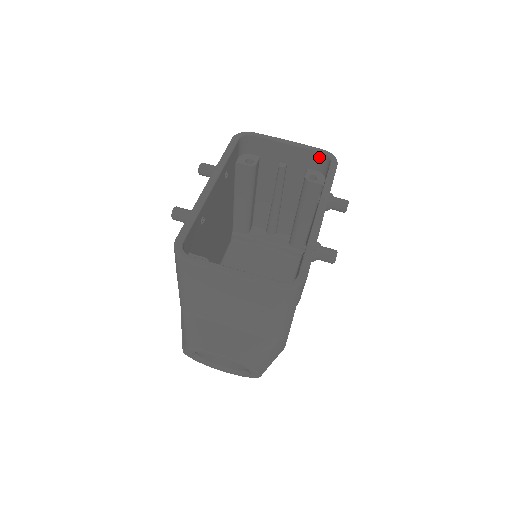
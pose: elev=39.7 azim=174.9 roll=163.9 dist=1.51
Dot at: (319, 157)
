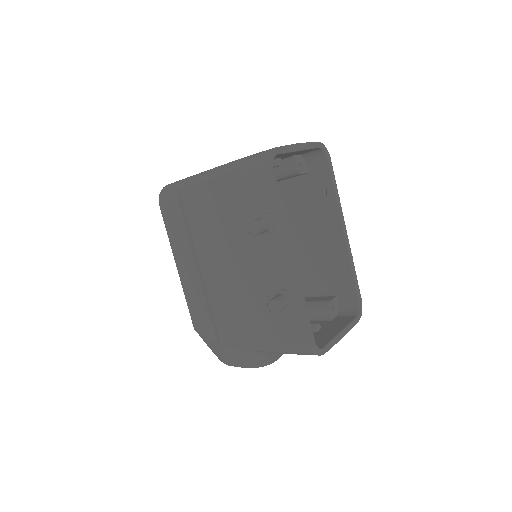
Dot at: (313, 150)
